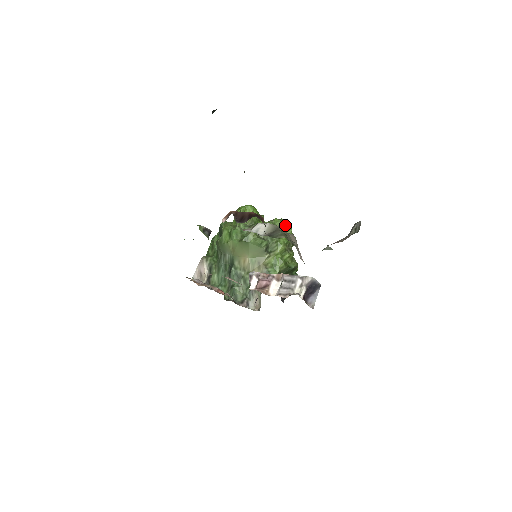
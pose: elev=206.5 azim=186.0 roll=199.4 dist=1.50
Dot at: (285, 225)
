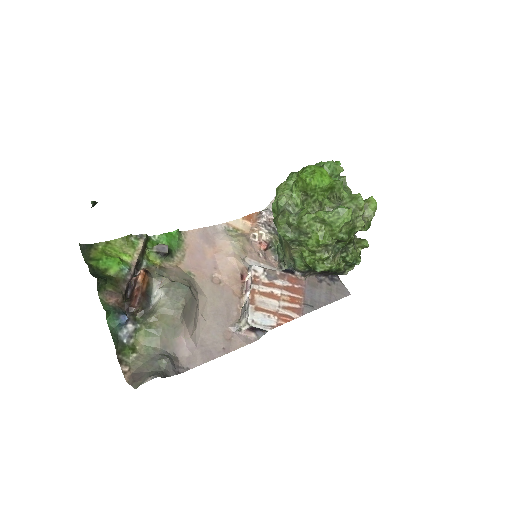
Dot at: (330, 223)
